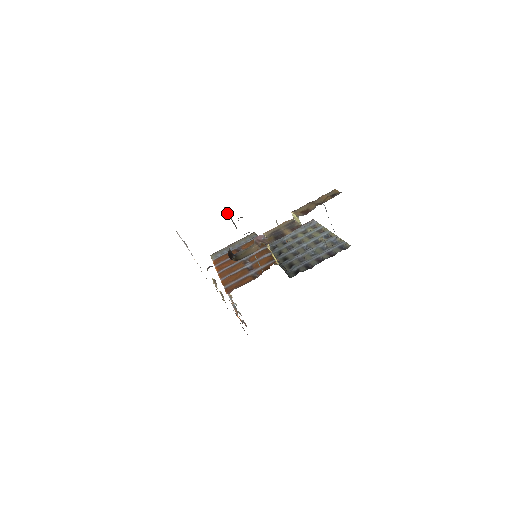
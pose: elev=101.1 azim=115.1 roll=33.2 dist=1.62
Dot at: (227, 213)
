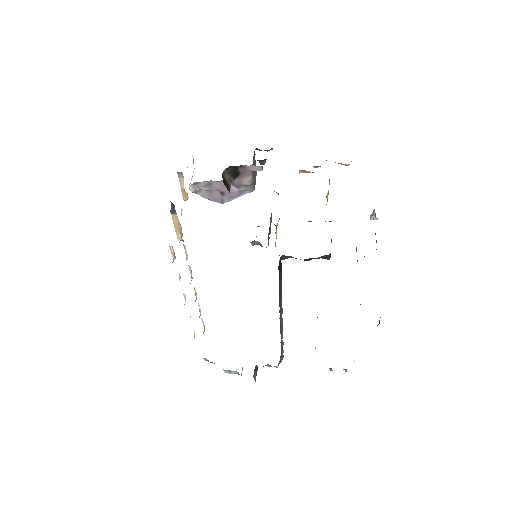
Dot at: (255, 172)
